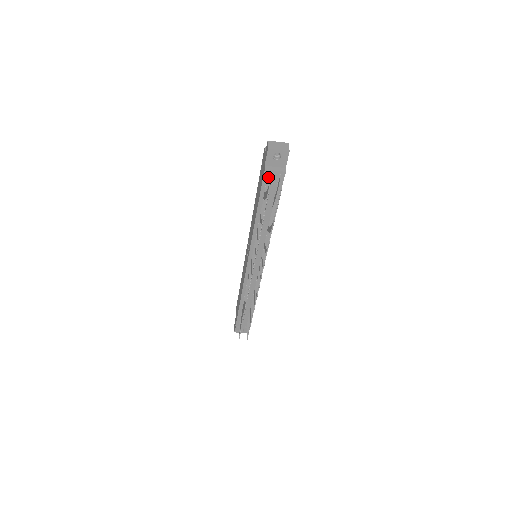
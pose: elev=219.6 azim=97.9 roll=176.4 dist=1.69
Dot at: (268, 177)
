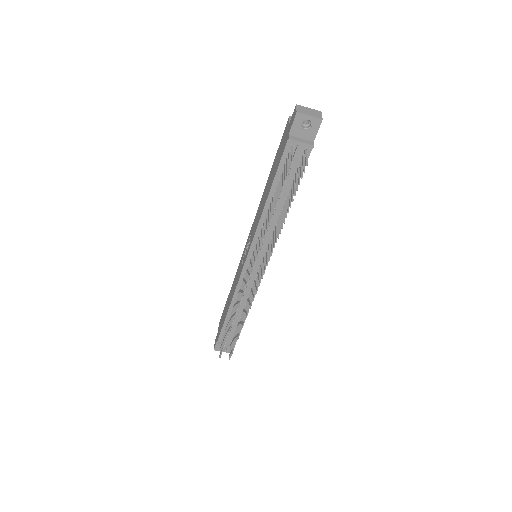
Dot at: (291, 149)
